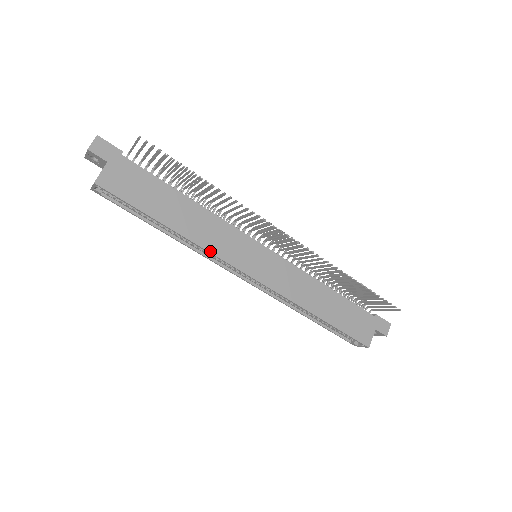
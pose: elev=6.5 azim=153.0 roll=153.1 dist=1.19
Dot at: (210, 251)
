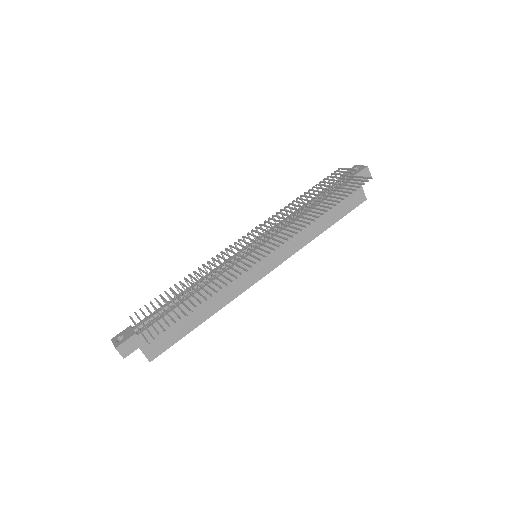
Dot at: (236, 297)
